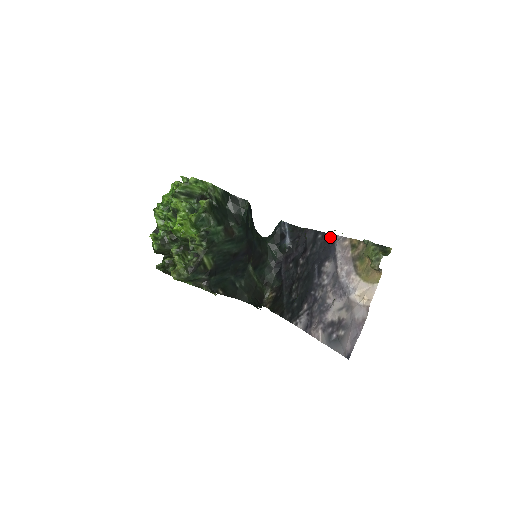
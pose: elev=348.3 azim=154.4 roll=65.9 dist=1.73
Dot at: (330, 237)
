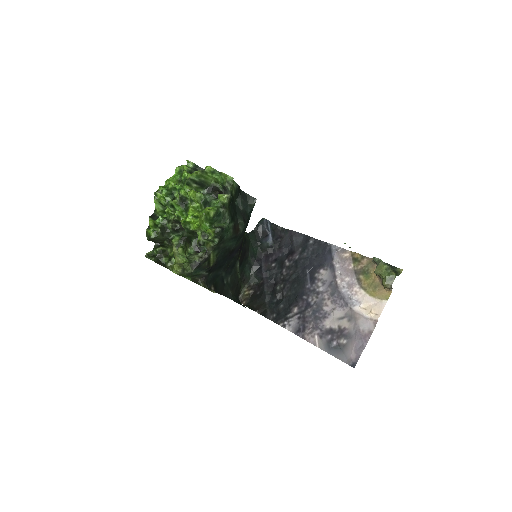
Dot at: (325, 245)
